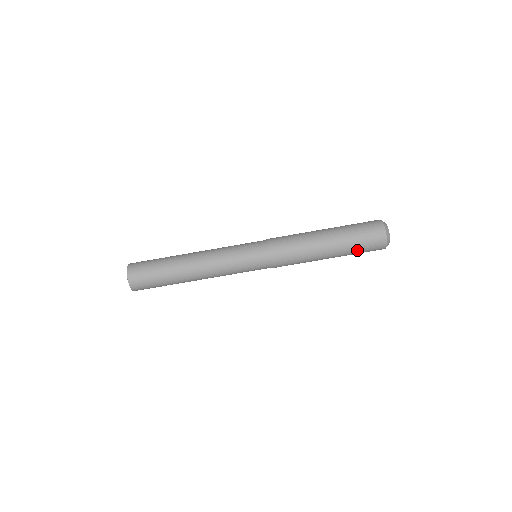
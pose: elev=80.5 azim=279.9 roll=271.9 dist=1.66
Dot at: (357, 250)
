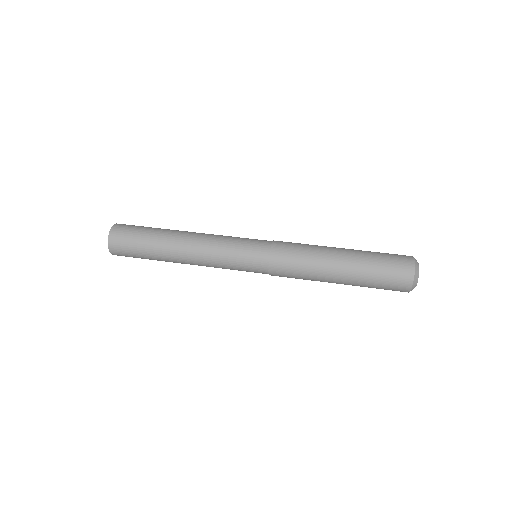
Dot at: (375, 276)
